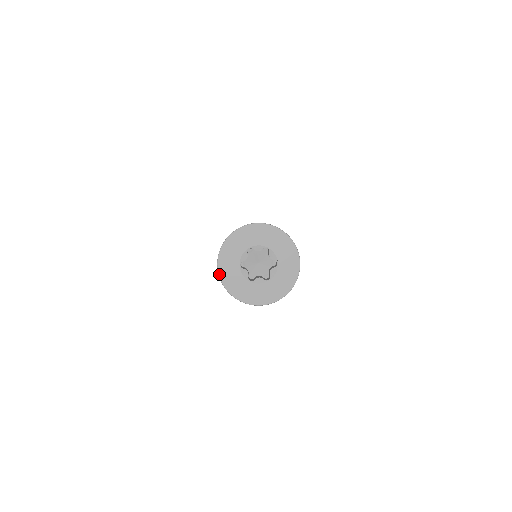
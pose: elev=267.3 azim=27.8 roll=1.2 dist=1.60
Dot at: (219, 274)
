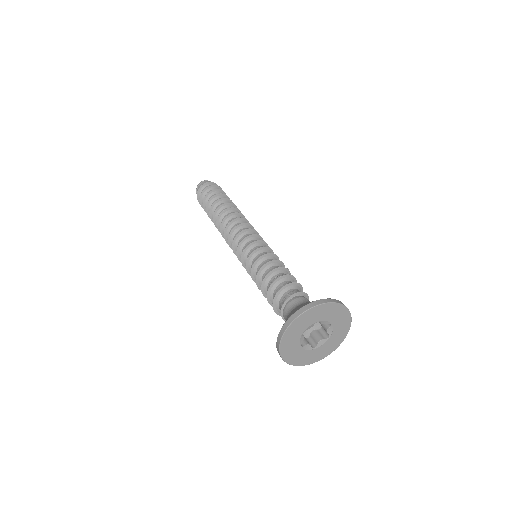
Dot at: (283, 337)
